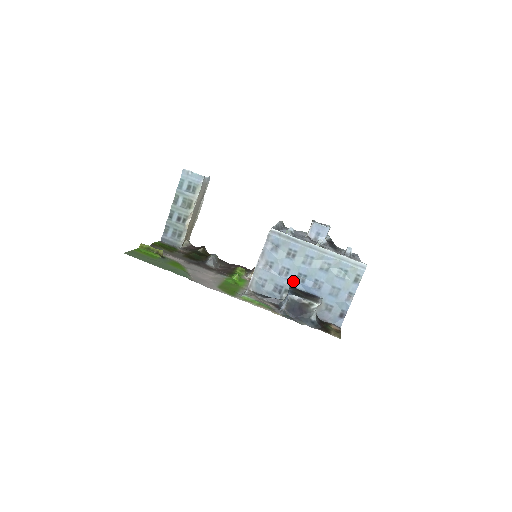
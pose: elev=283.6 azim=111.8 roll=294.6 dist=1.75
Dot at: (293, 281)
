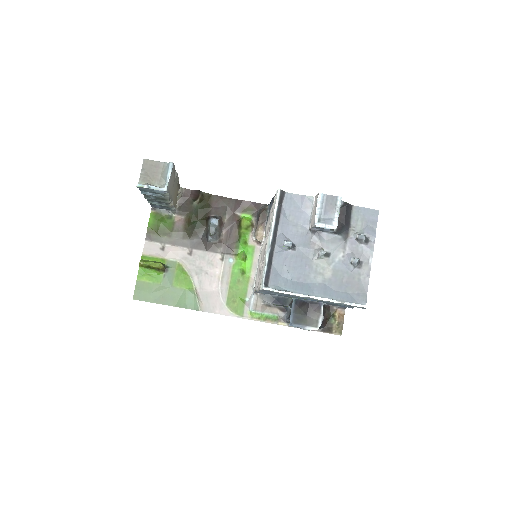
Dot at: (295, 297)
